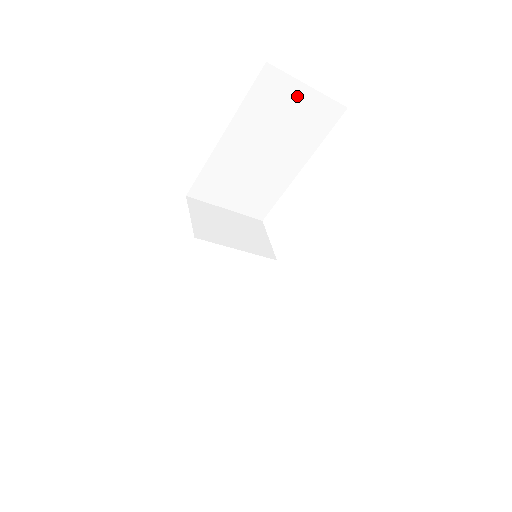
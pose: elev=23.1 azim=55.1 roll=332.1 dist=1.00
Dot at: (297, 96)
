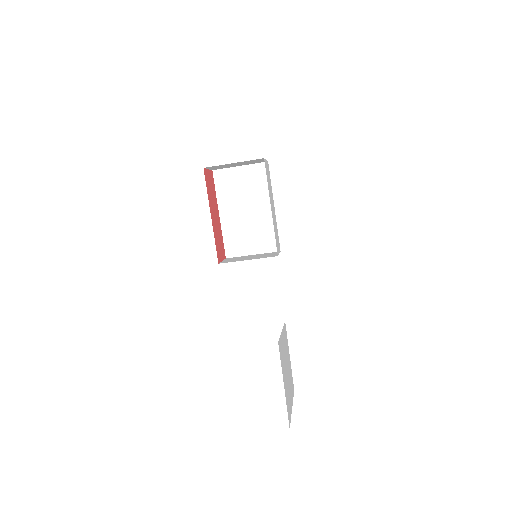
Dot at: (238, 174)
